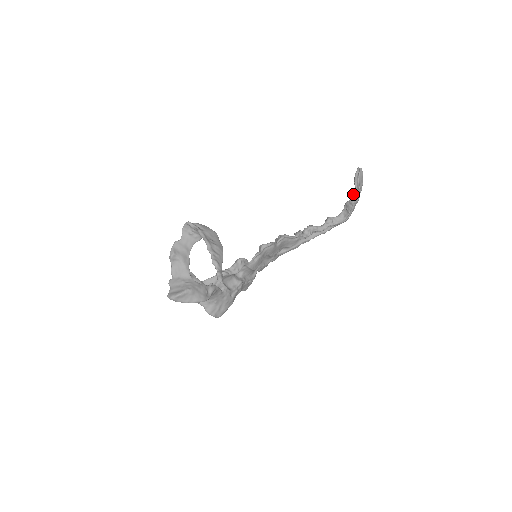
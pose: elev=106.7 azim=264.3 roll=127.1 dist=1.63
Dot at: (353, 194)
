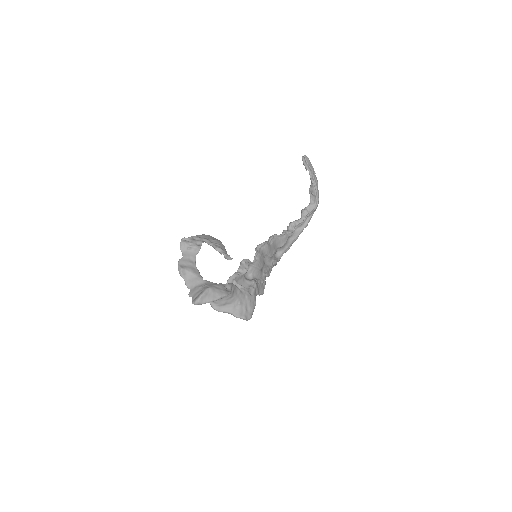
Dot at: (310, 178)
